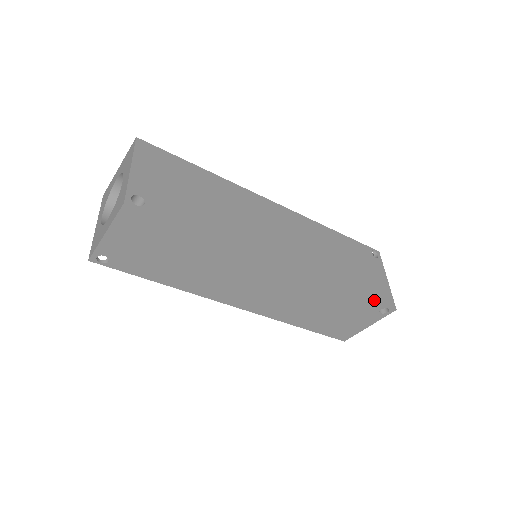
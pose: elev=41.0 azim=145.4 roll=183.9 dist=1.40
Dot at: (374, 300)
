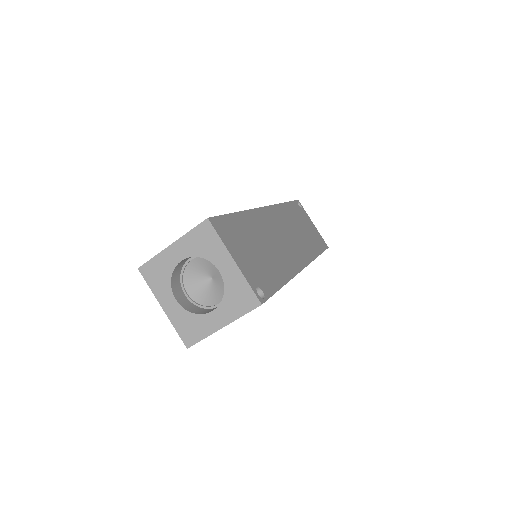
Dot at: occluded
